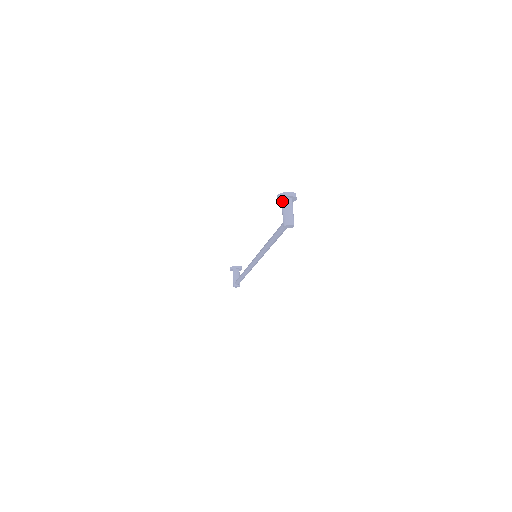
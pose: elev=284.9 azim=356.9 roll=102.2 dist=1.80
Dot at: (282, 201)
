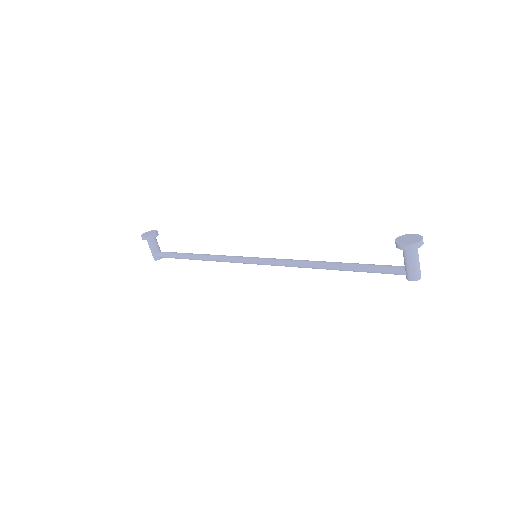
Dot at: (410, 251)
